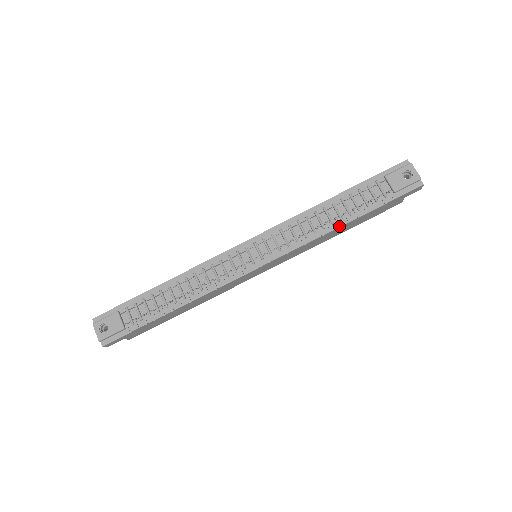
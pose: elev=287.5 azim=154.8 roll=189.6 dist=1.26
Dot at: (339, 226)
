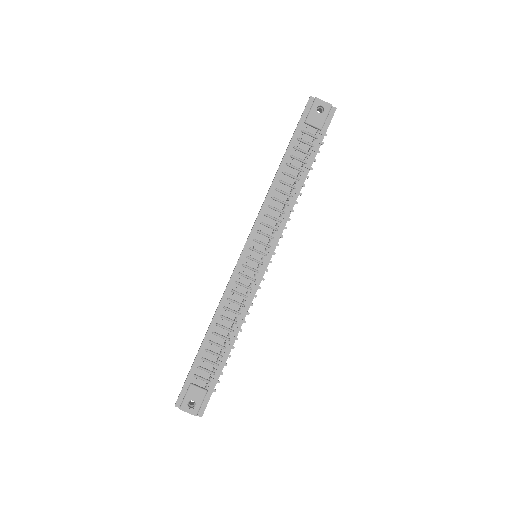
Dot at: occluded
